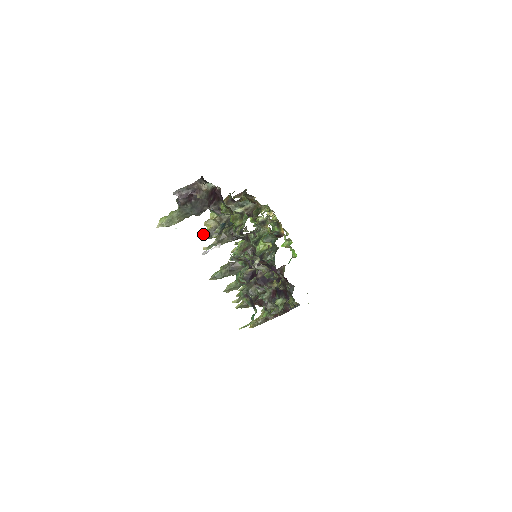
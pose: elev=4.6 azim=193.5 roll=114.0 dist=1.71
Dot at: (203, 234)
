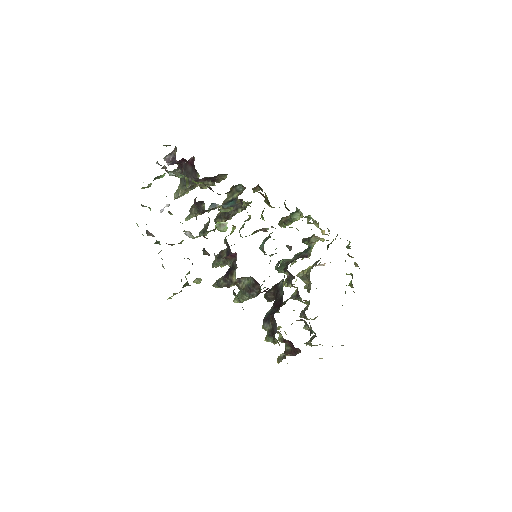
Dot at: occluded
